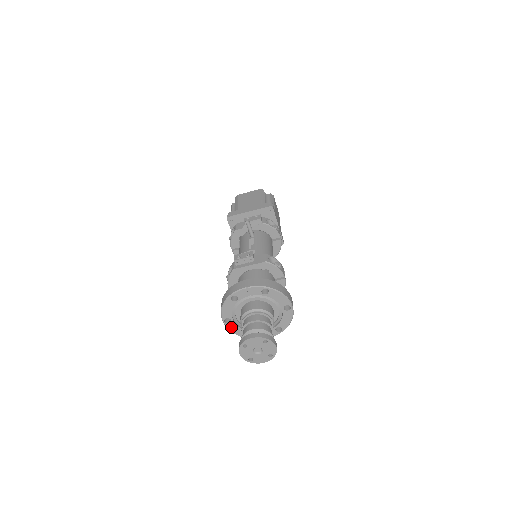
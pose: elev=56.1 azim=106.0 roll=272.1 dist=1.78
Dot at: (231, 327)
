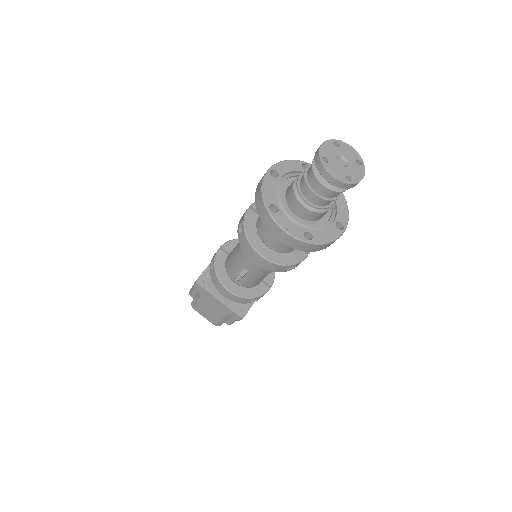
Dot at: (269, 181)
